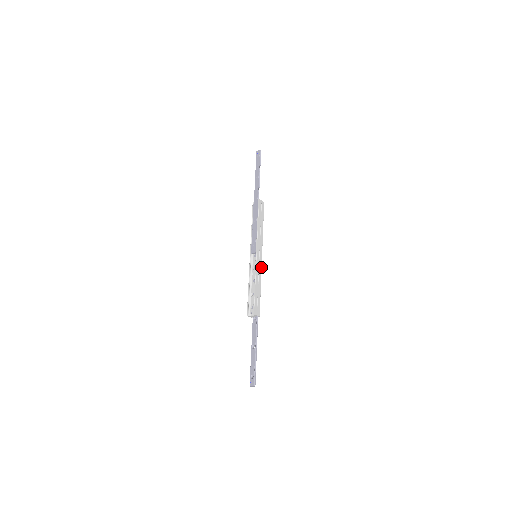
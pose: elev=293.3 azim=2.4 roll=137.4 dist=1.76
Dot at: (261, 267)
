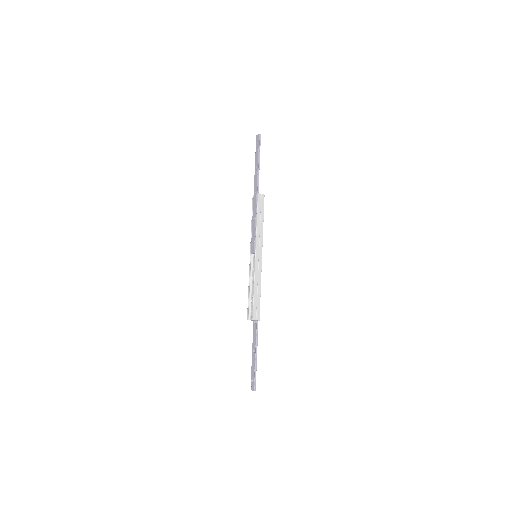
Dot at: (261, 268)
